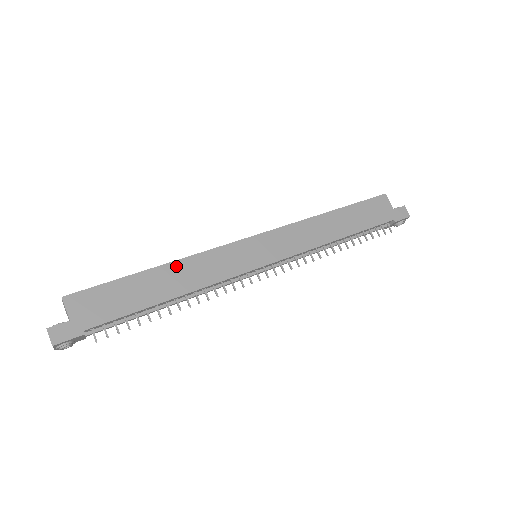
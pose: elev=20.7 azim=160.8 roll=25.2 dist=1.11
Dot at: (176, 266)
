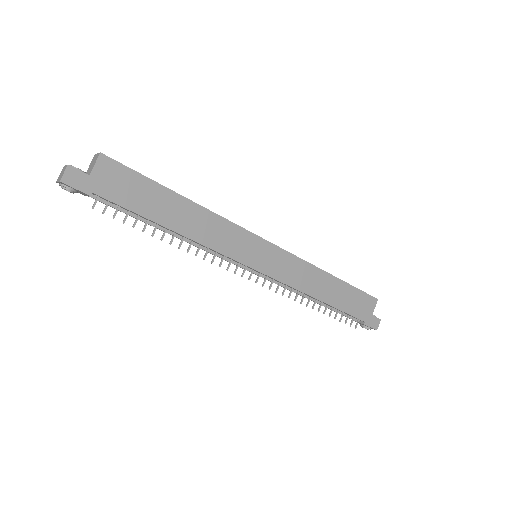
Dot at: (199, 210)
